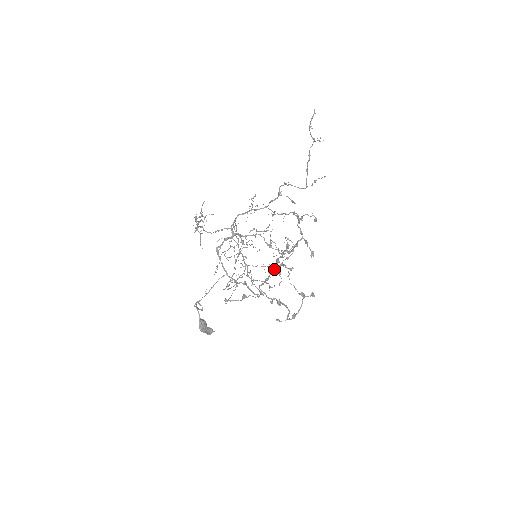
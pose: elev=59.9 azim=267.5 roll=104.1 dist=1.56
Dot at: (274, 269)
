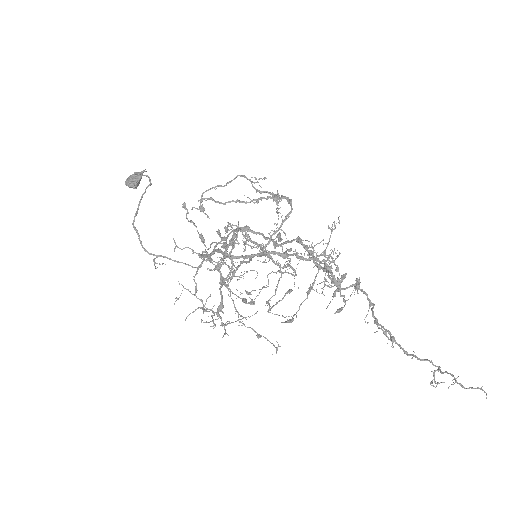
Dot at: (239, 322)
